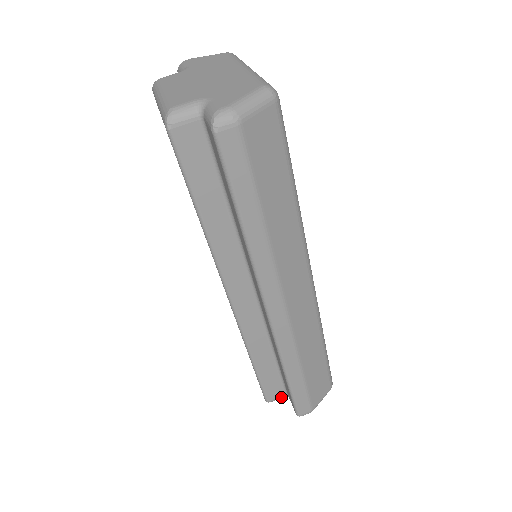
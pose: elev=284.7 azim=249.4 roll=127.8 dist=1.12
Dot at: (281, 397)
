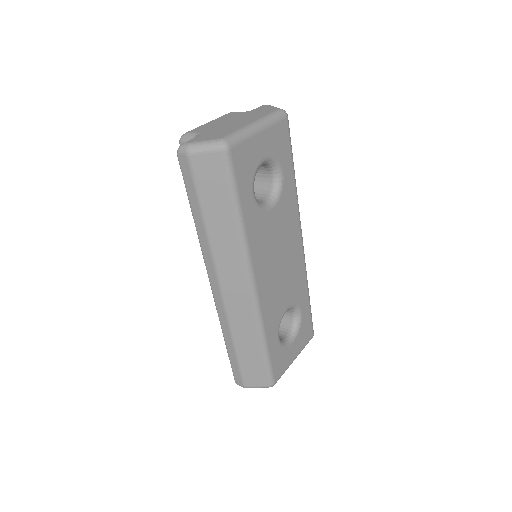
Dot at: occluded
